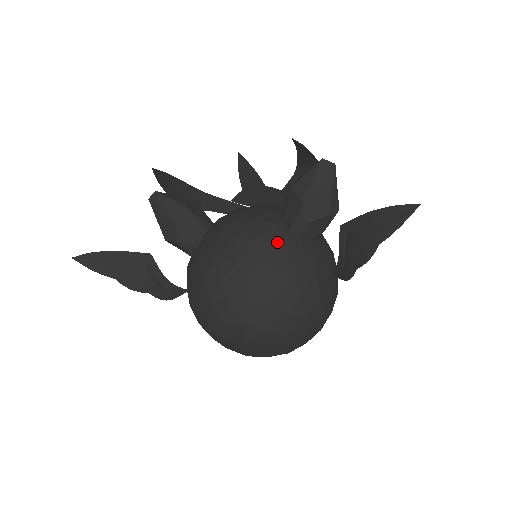
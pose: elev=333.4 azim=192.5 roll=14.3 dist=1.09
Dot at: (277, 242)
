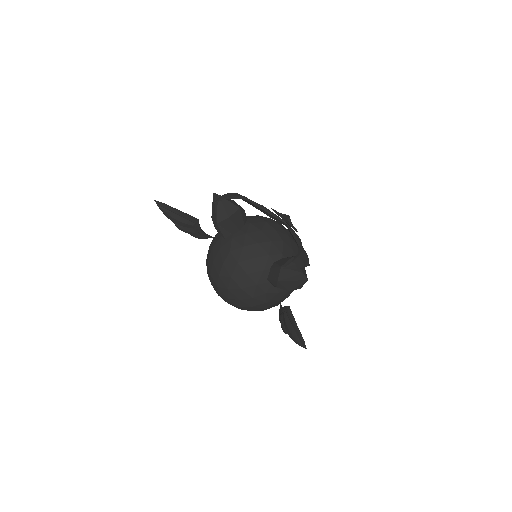
Dot at: (255, 282)
